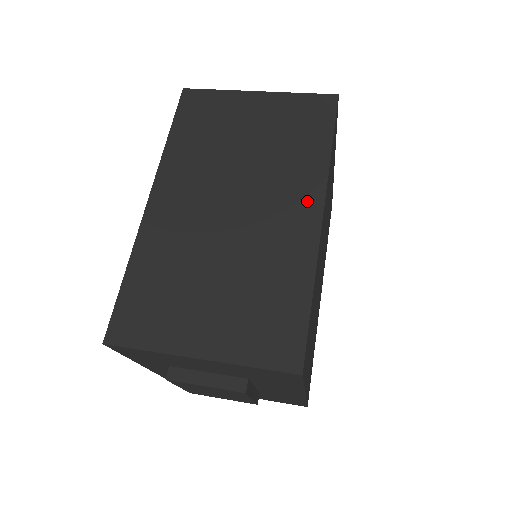
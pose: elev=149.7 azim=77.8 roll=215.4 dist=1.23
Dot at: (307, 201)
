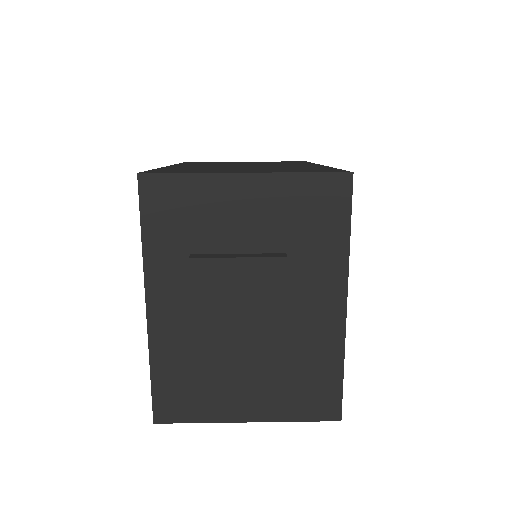
Dot at: occluded
